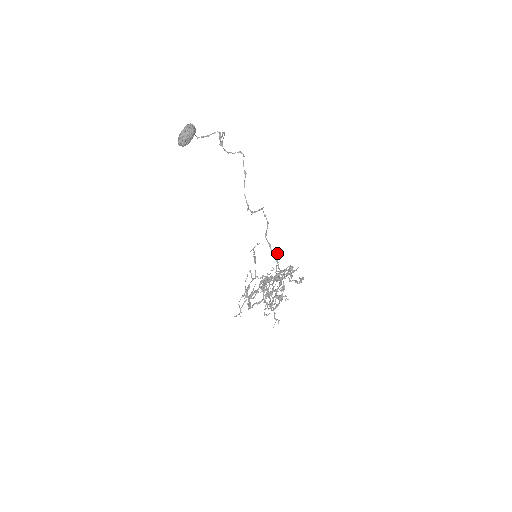
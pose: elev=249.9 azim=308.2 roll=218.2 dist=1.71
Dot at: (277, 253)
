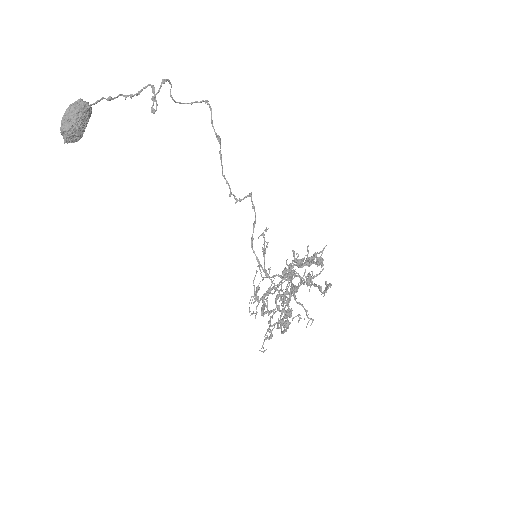
Dot at: occluded
